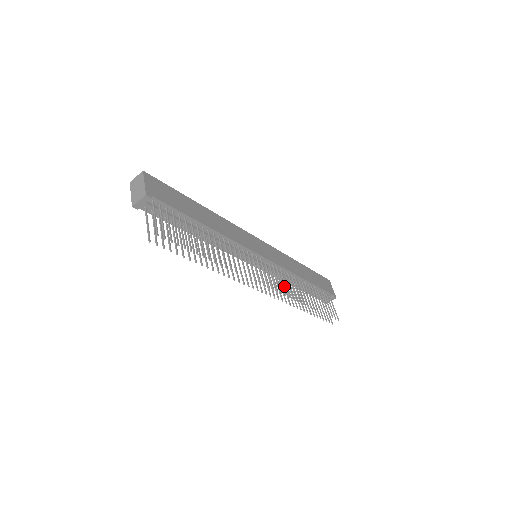
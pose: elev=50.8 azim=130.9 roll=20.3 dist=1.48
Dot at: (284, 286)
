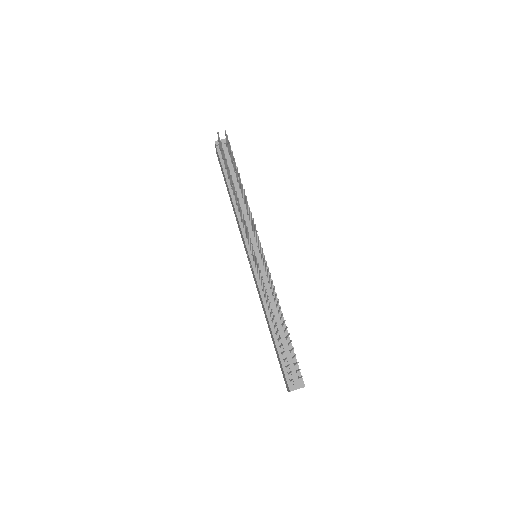
Dot at: occluded
